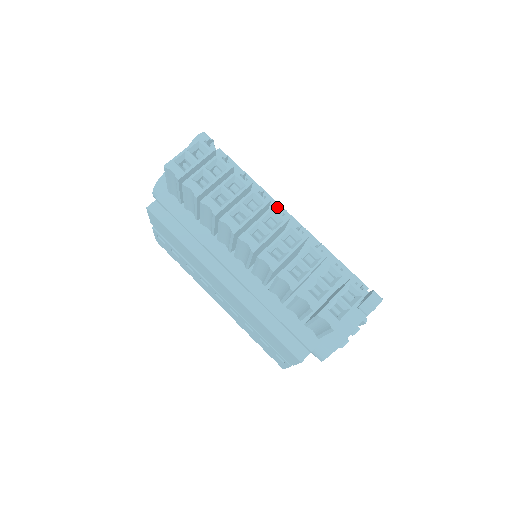
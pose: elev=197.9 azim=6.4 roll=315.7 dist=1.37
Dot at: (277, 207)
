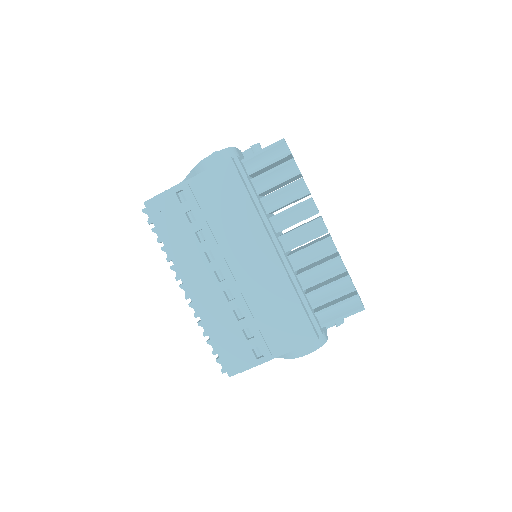
Dot at: (322, 218)
